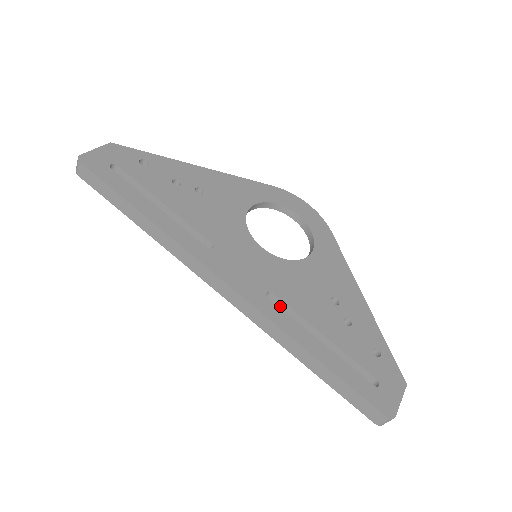
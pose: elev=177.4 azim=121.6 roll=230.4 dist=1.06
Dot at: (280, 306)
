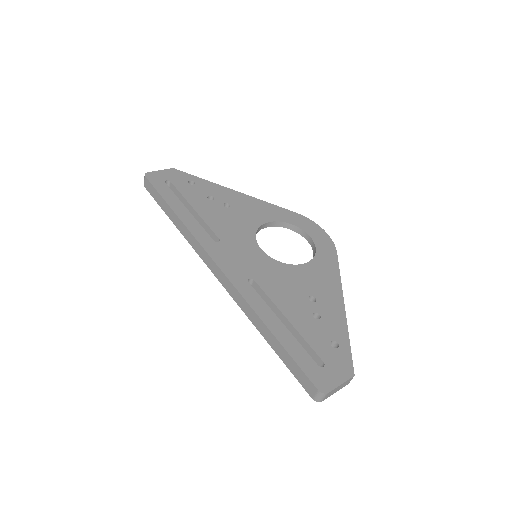
Dot at: (259, 292)
